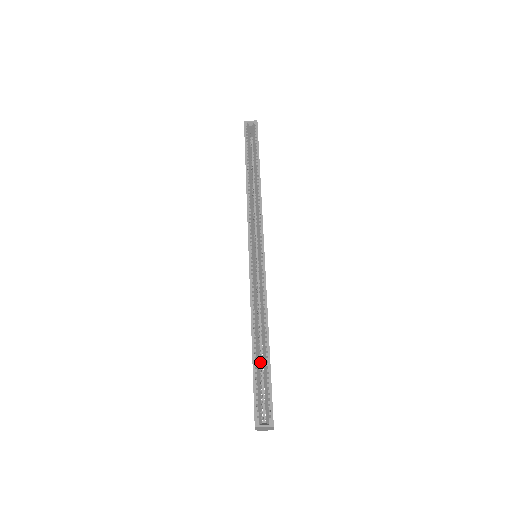
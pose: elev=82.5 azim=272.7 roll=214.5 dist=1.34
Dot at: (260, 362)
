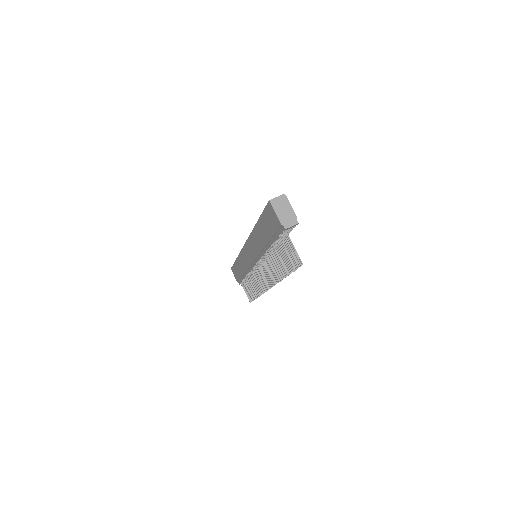
Dot at: occluded
